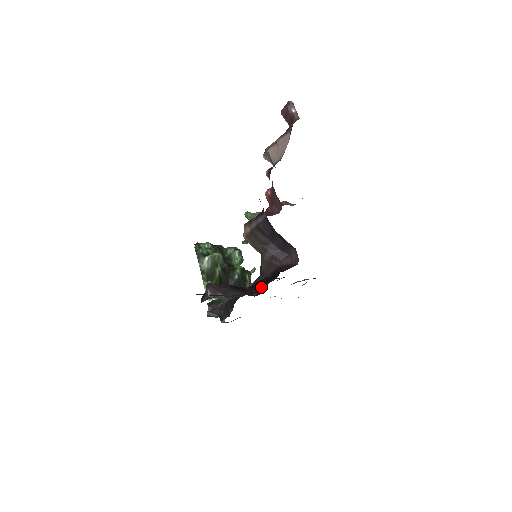
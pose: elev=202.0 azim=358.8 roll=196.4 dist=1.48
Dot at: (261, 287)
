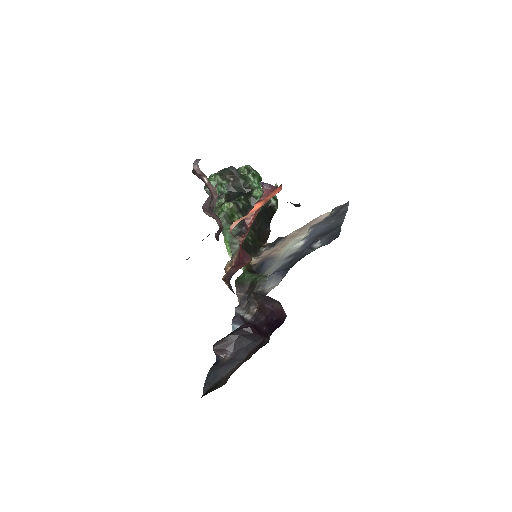
Dot at: occluded
